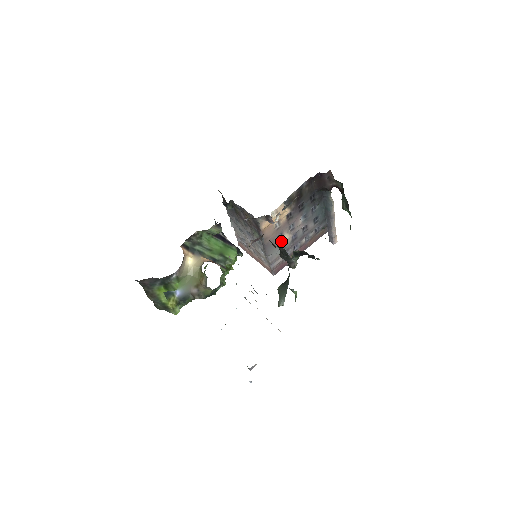
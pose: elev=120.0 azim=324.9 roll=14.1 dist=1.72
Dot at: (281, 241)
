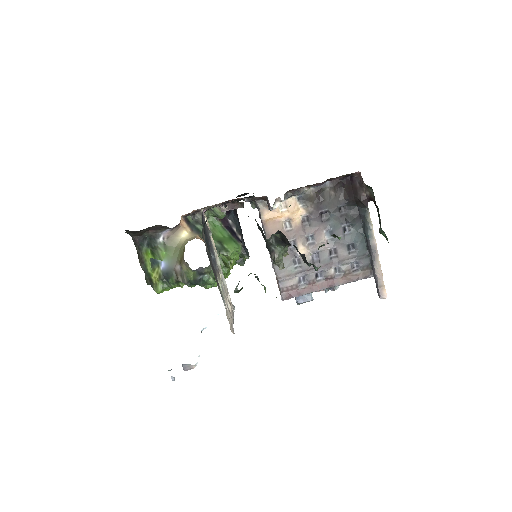
Dot at: (294, 252)
